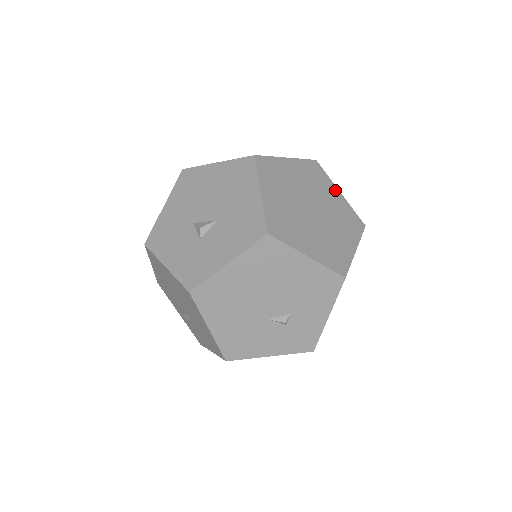
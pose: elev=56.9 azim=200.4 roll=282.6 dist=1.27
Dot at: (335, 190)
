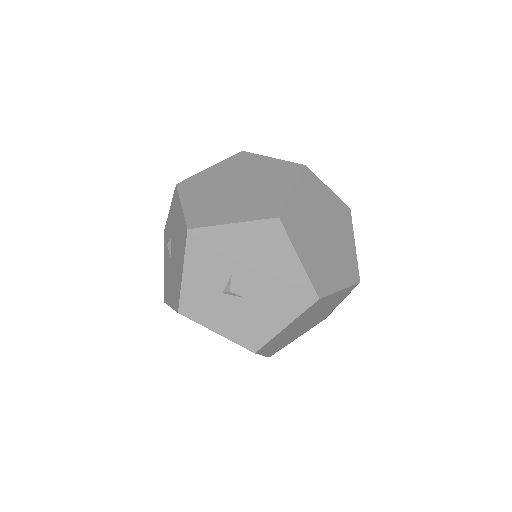
Dot at: (341, 301)
